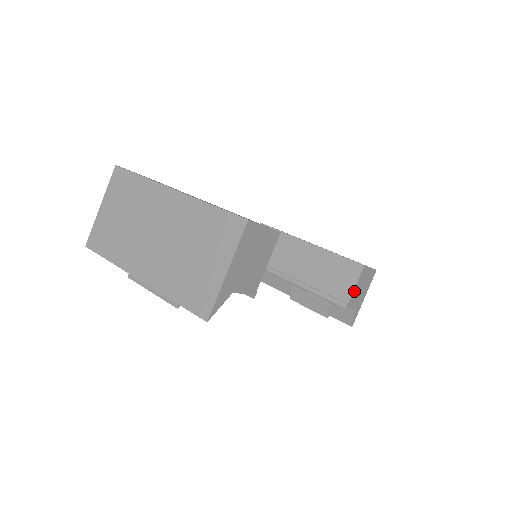
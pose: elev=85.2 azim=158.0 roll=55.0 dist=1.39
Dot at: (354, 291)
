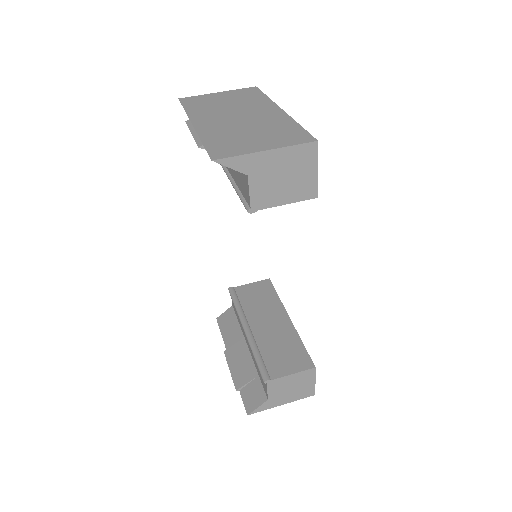
Dot at: (286, 378)
